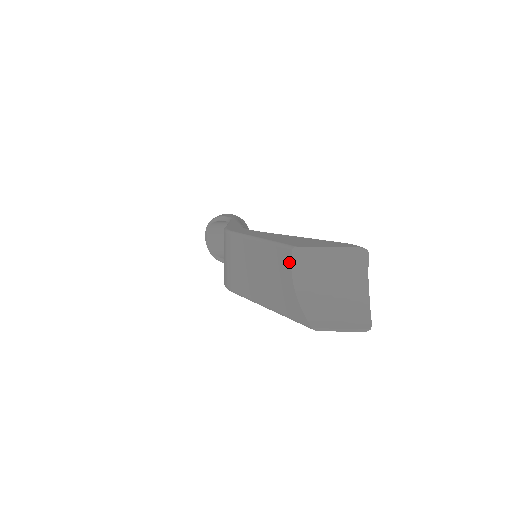
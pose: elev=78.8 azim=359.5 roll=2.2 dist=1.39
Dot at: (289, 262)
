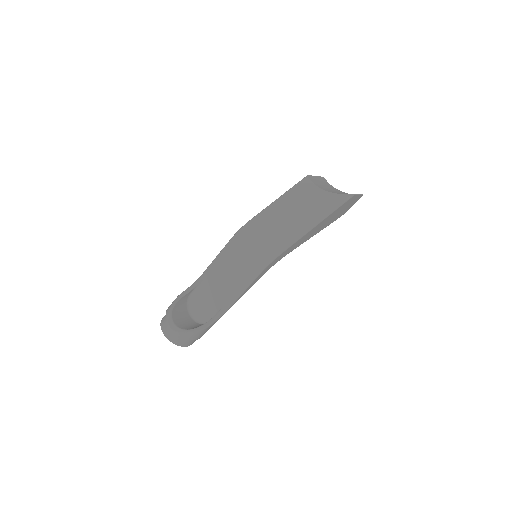
Dot at: (311, 183)
